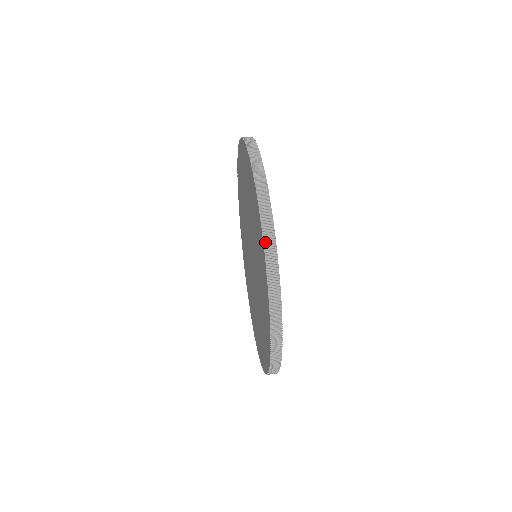
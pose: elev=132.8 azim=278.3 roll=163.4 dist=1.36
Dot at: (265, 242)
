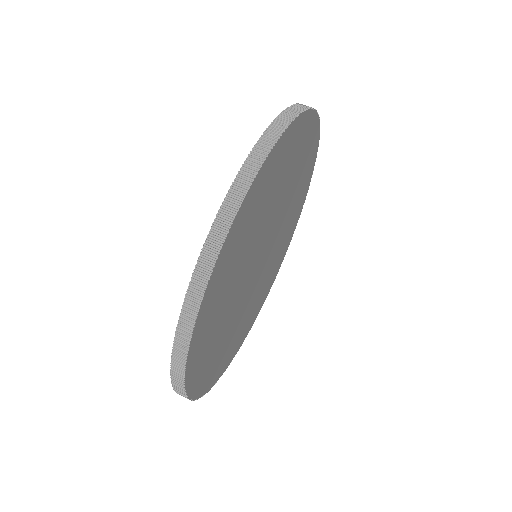
Dot at: (173, 371)
